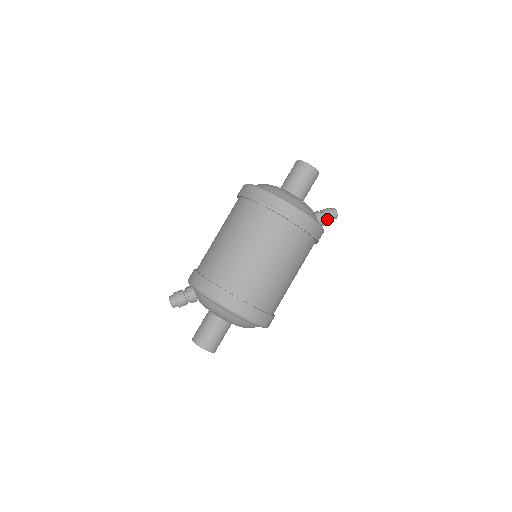
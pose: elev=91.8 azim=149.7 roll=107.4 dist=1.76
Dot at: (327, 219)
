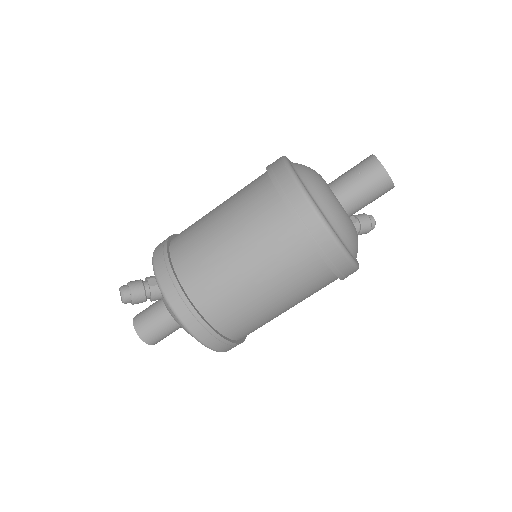
Dot at: (361, 234)
